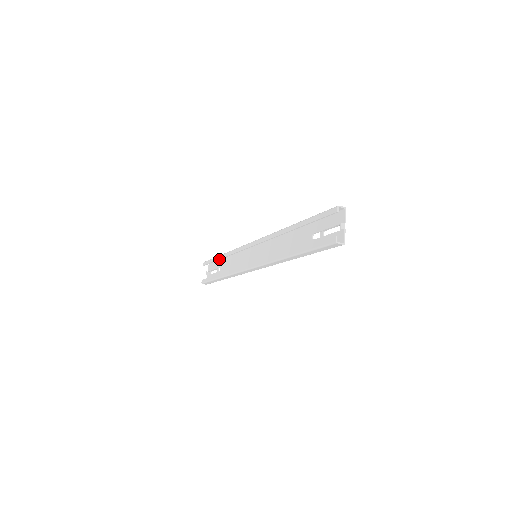
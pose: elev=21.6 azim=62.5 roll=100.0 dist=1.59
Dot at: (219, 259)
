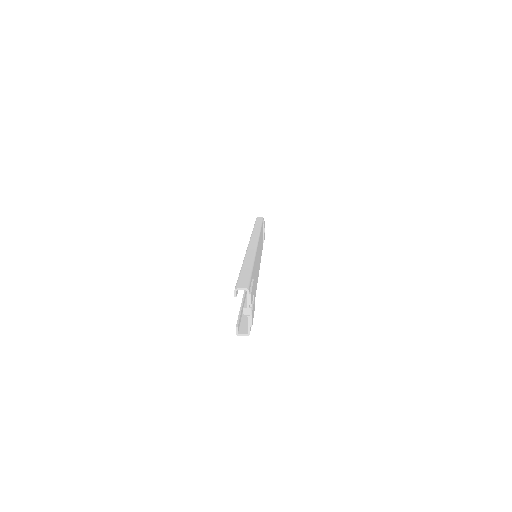
Dot at: occluded
